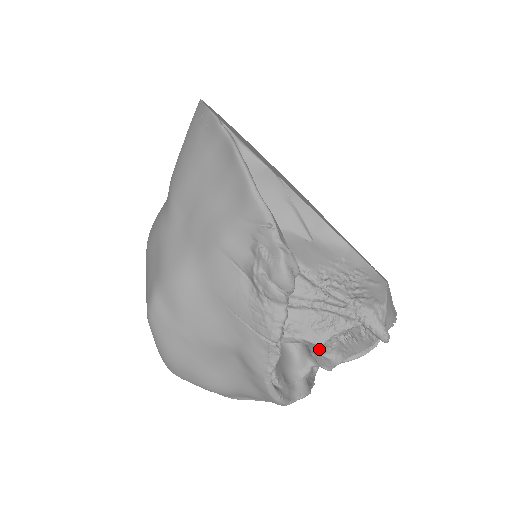
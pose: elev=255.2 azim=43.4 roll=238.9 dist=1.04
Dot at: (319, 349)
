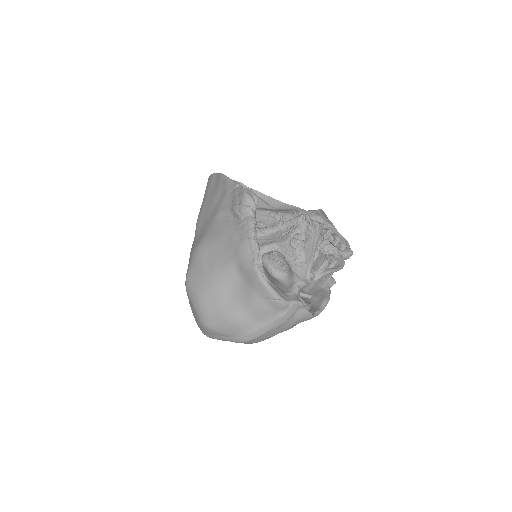
Dot at: (290, 253)
